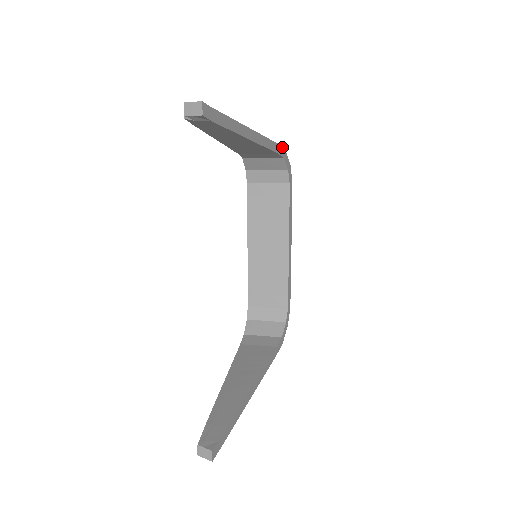
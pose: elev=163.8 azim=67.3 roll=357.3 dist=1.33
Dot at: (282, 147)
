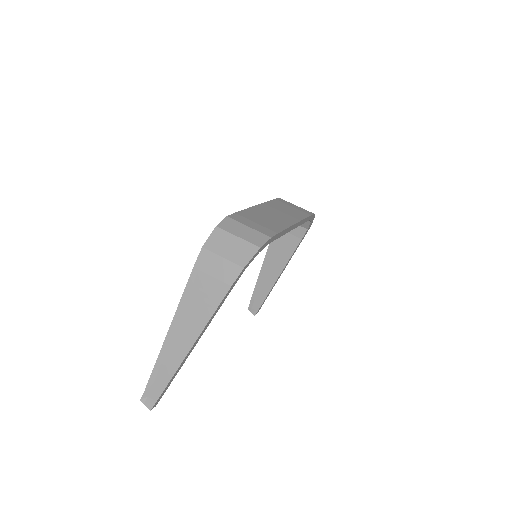
Dot at: (238, 276)
